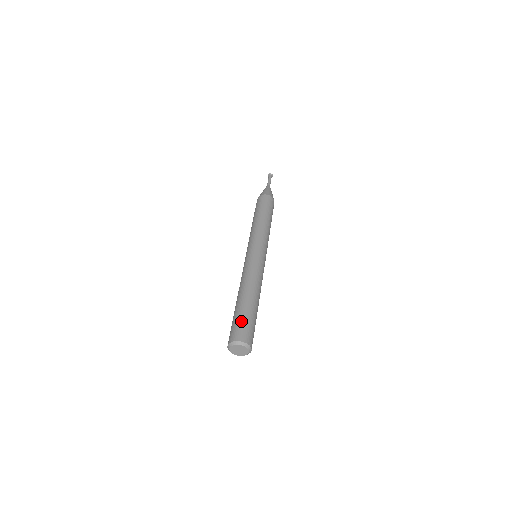
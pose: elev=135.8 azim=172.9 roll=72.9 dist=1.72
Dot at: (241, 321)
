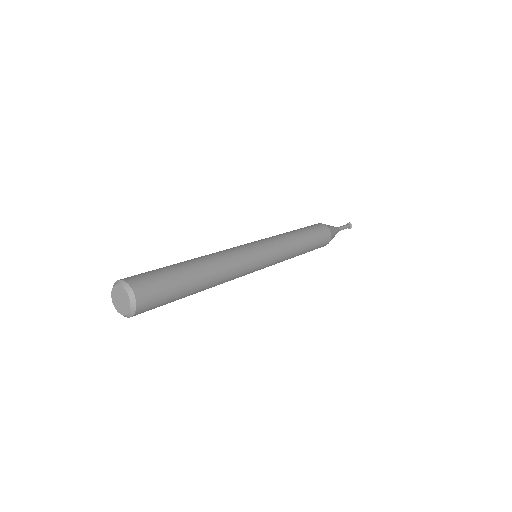
Dot at: (155, 271)
